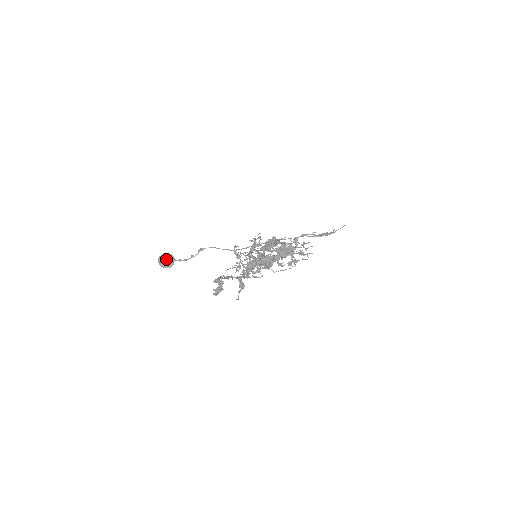
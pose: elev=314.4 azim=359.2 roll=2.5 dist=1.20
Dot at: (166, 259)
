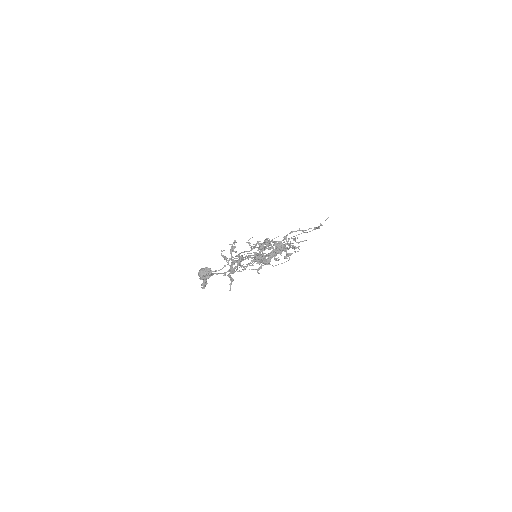
Dot at: (204, 272)
